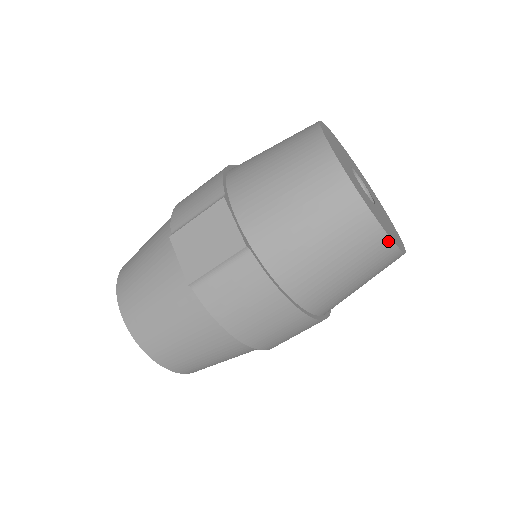
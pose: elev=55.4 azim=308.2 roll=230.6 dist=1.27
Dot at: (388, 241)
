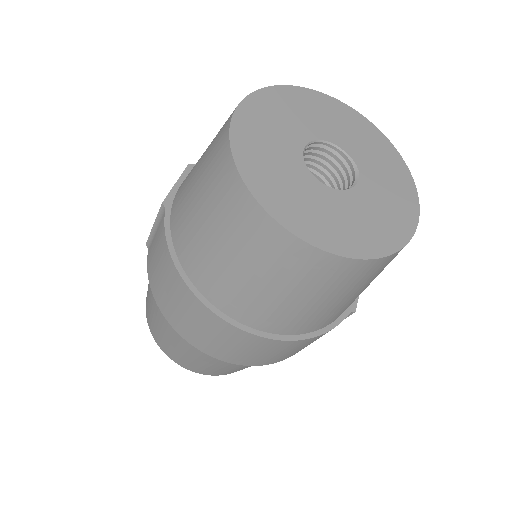
Dot at: (258, 208)
